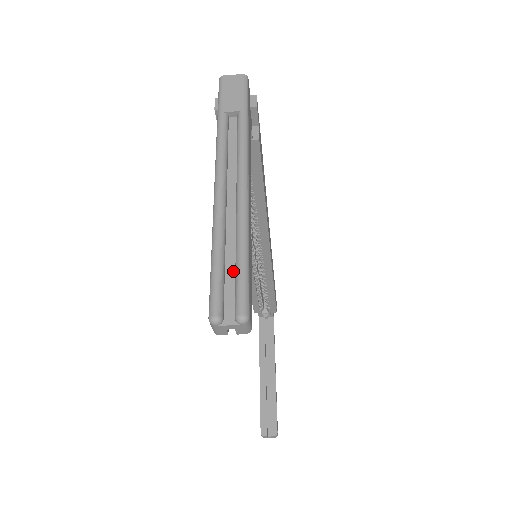
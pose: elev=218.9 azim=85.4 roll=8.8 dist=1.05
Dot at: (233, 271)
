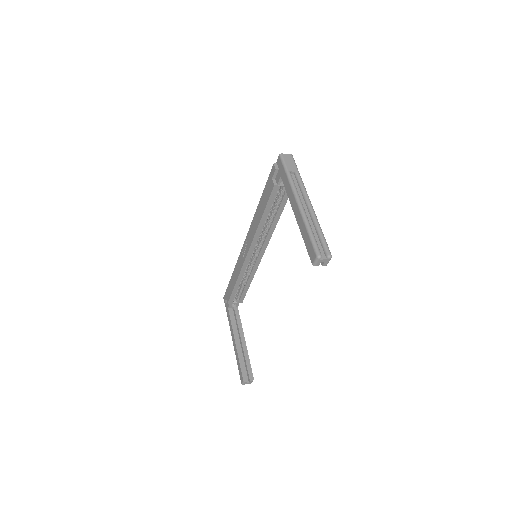
Dot at: (318, 239)
